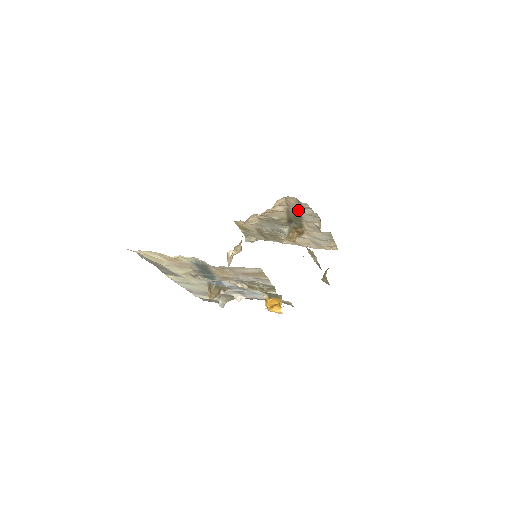
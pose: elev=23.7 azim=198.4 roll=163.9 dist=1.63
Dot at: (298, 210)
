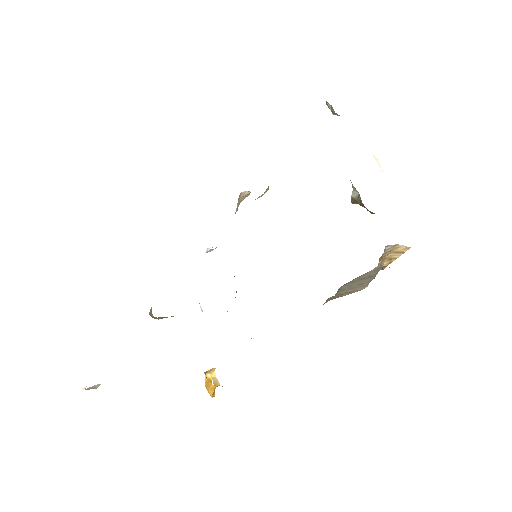
Dot at: occluded
